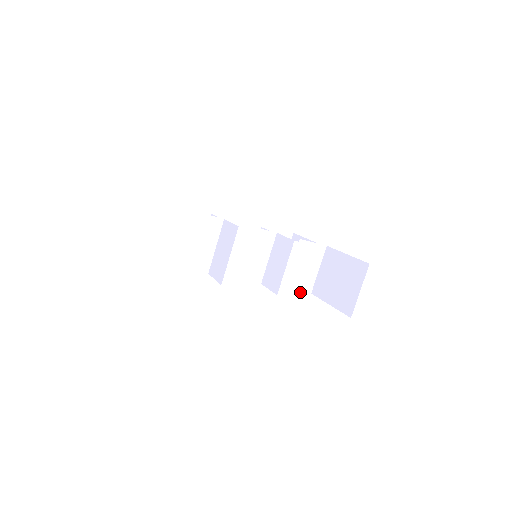
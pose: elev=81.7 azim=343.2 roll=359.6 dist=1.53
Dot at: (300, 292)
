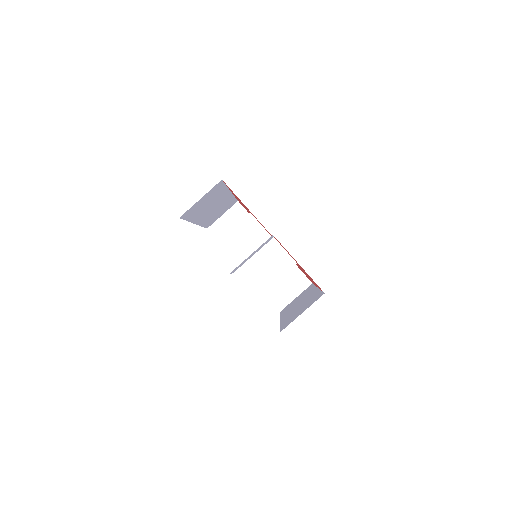
Dot at: occluded
